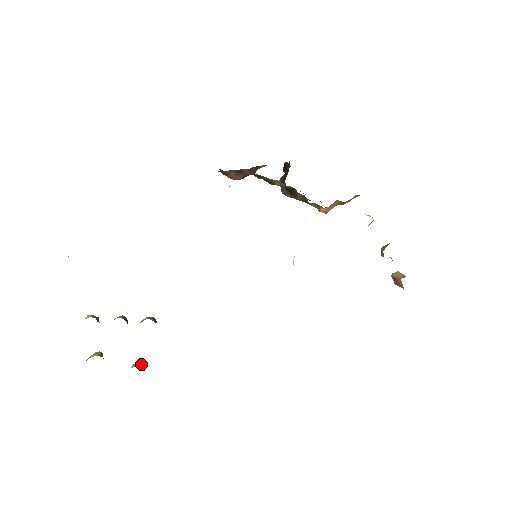
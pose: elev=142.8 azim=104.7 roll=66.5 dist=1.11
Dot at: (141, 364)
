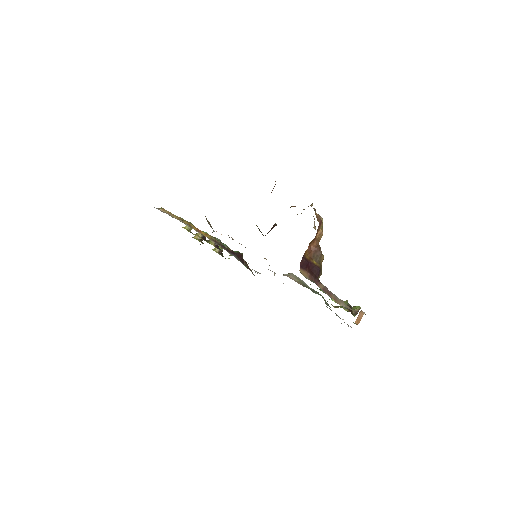
Dot at: (220, 248)
